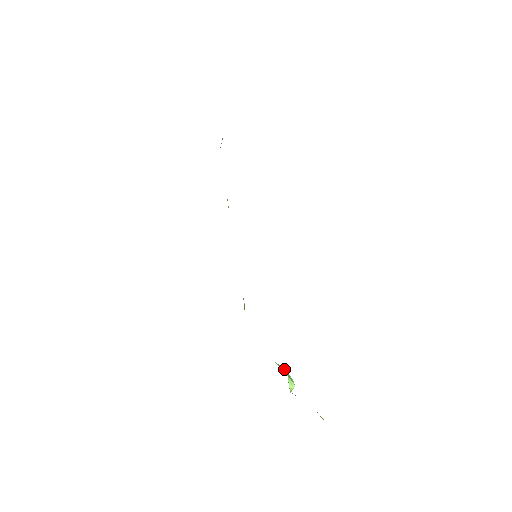
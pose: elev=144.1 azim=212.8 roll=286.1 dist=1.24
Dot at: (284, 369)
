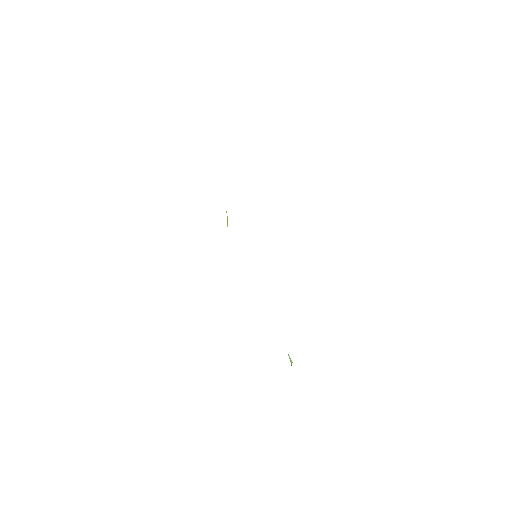
Dot at: occluded
